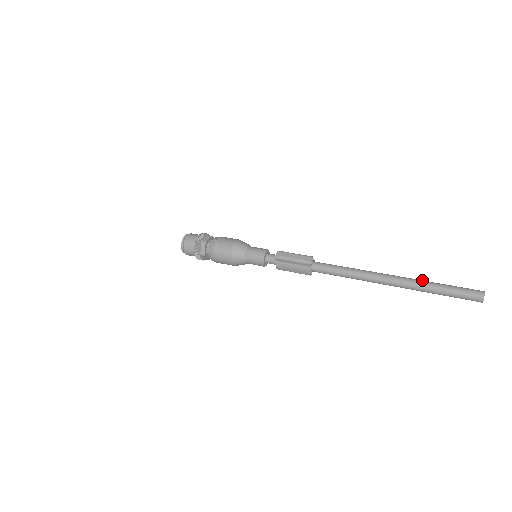
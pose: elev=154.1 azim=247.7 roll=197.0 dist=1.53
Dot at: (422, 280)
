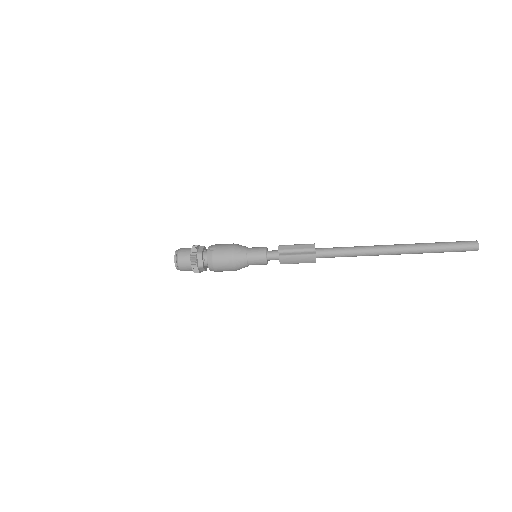
Dot at: (421, 243)
